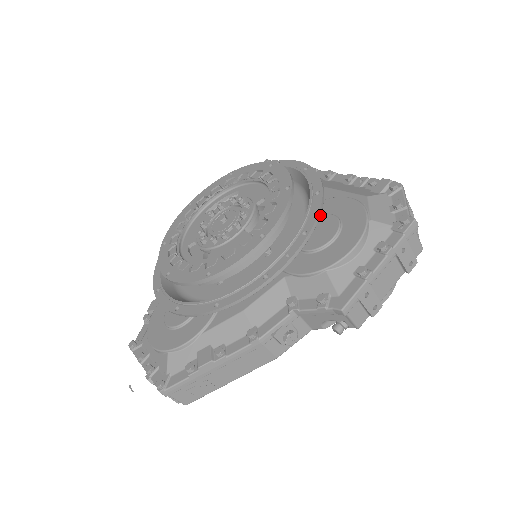
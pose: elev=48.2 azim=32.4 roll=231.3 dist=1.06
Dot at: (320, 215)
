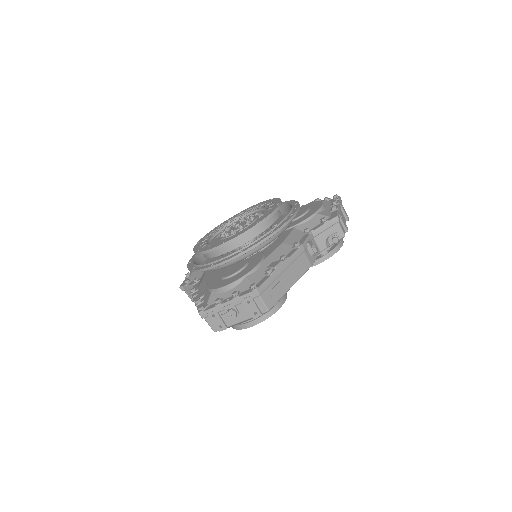
Dot at: occluded
